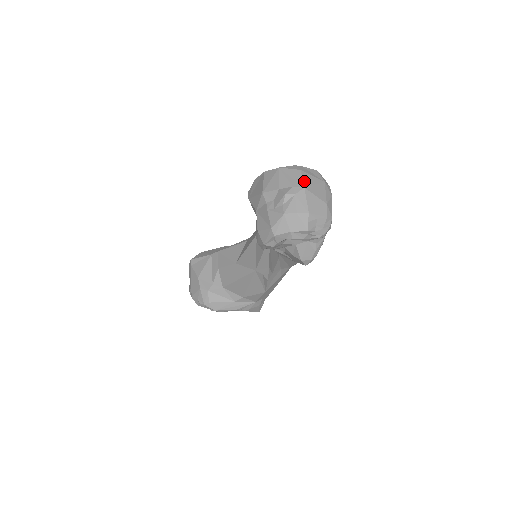
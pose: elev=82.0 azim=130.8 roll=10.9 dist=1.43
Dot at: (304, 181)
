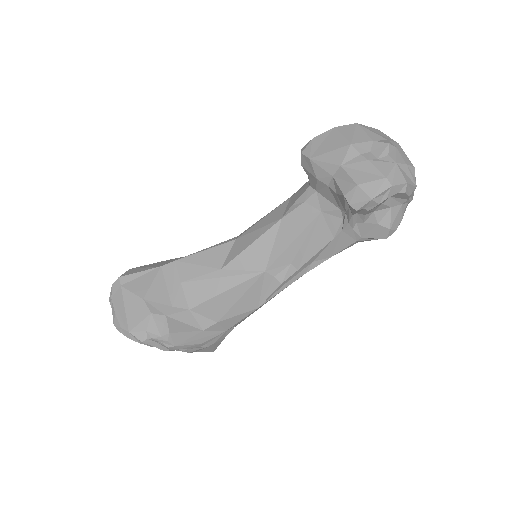
Dot at: (391, 139)
